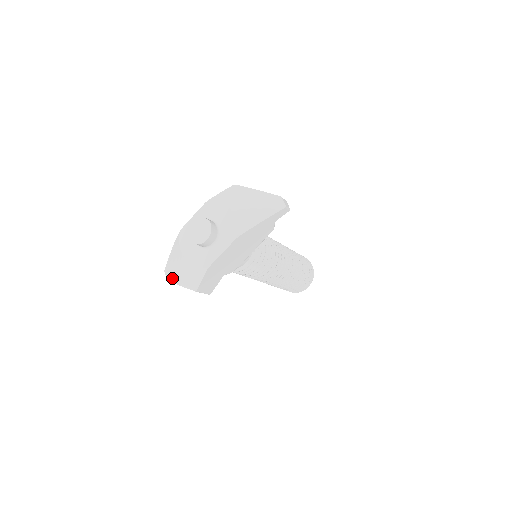
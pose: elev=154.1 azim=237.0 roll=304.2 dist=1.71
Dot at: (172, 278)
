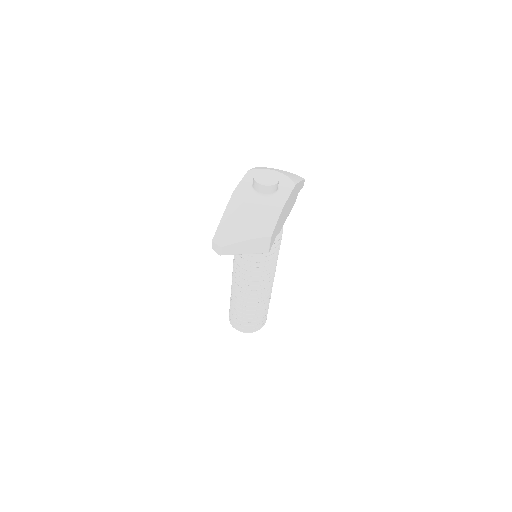
Dot at: (231, 239)
